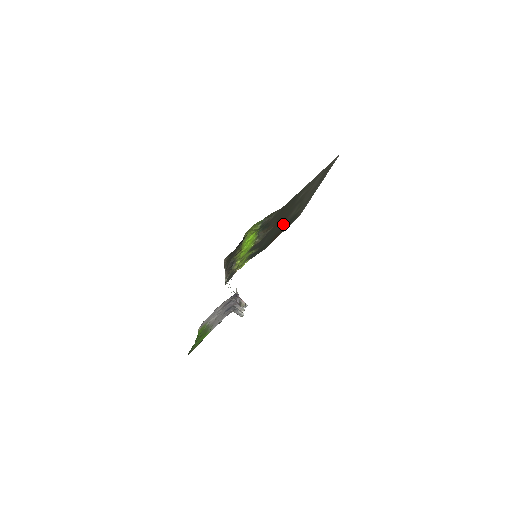
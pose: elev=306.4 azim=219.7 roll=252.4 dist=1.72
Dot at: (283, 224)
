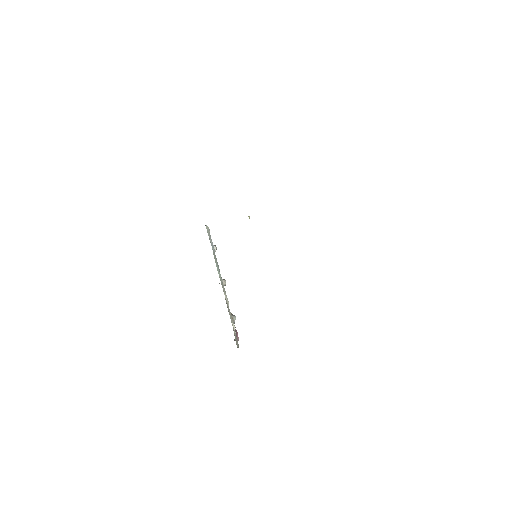
Dot at: occluded
